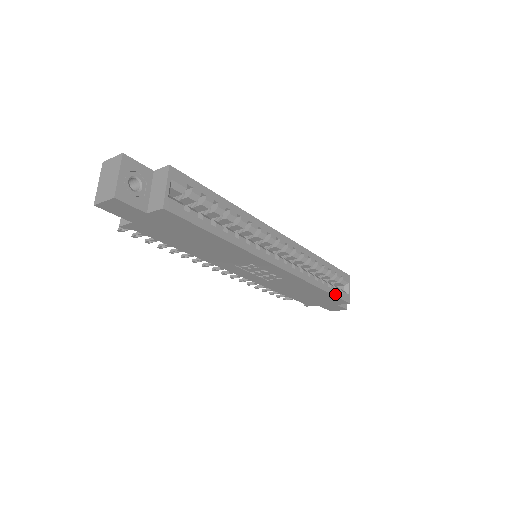
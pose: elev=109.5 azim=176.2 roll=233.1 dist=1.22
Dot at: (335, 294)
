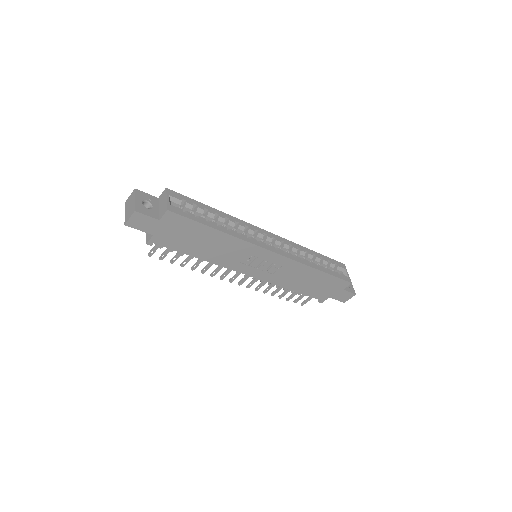
Dot at: (333, 275)
